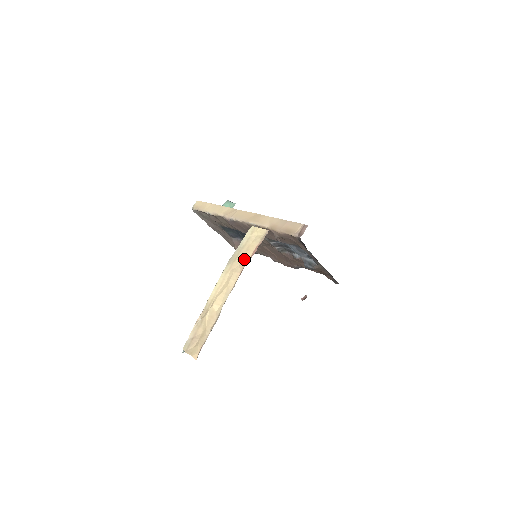
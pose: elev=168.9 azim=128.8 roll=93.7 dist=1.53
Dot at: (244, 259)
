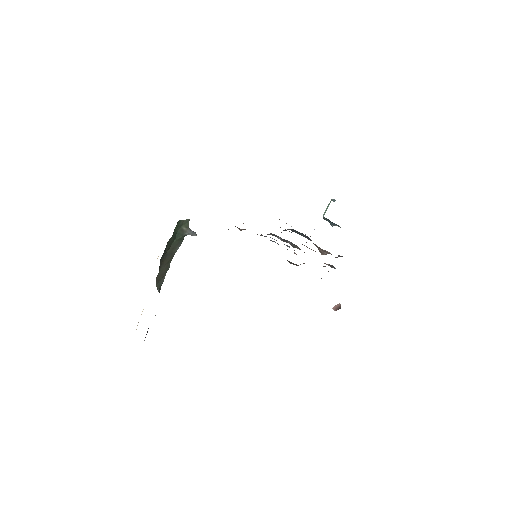
Dot at: occluded
